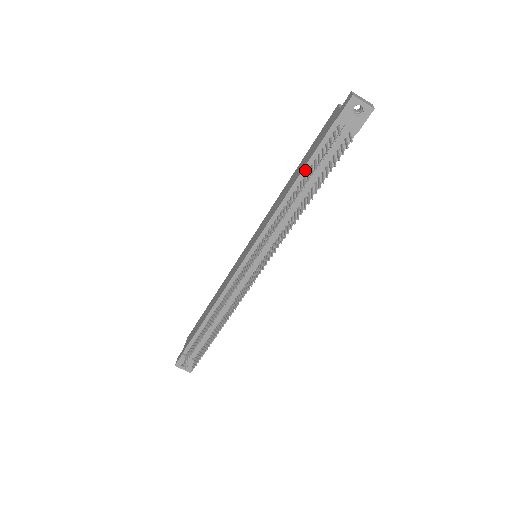
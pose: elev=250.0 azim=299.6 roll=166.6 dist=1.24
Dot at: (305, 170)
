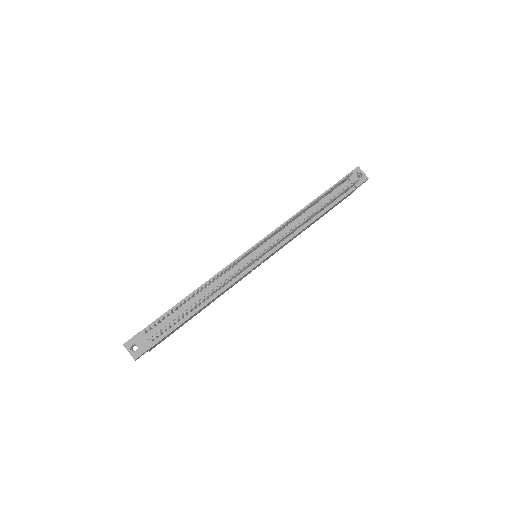
Dot at: occluded
